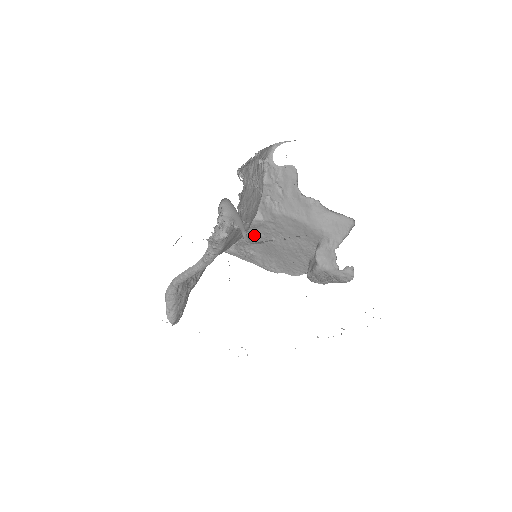
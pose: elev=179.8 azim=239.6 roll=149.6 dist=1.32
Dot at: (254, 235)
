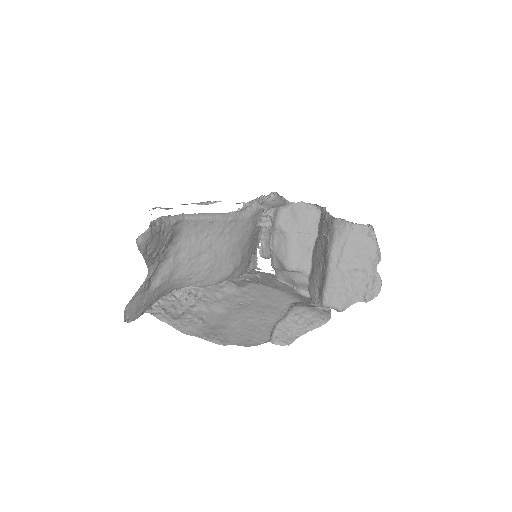
Dot at: (219, 300)
